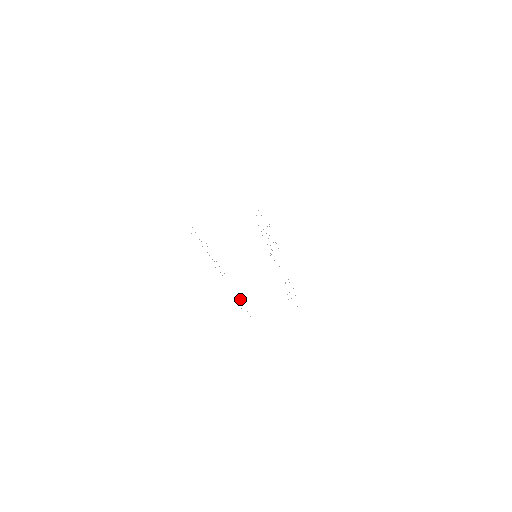
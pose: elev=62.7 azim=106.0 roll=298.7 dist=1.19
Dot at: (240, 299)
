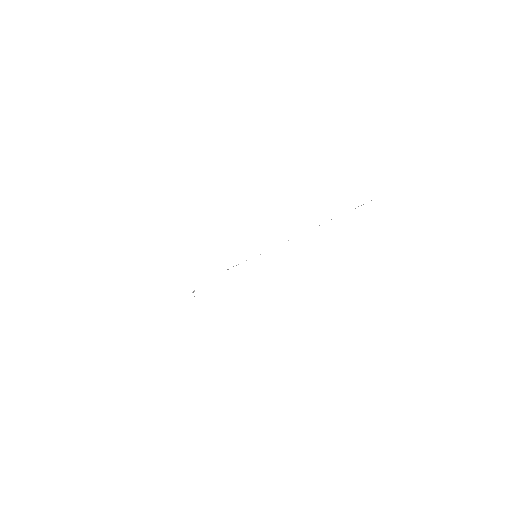
Dot at: occluded
